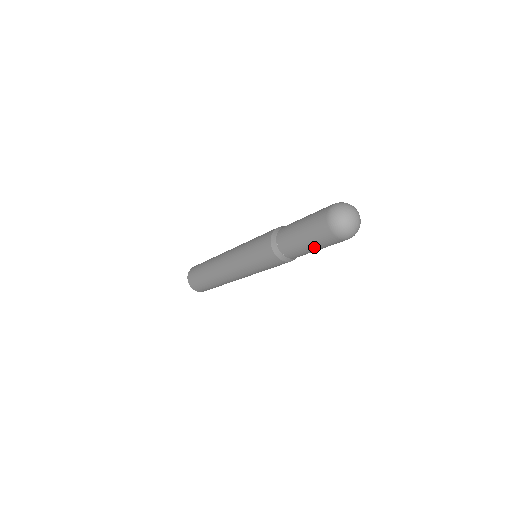
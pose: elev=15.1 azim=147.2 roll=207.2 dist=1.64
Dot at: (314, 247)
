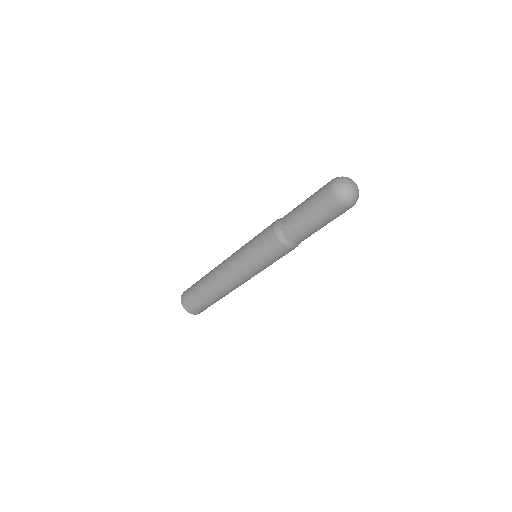
Dot at: (315, 219)
